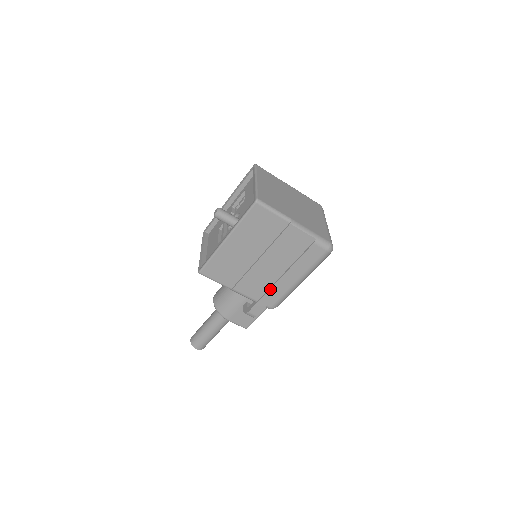
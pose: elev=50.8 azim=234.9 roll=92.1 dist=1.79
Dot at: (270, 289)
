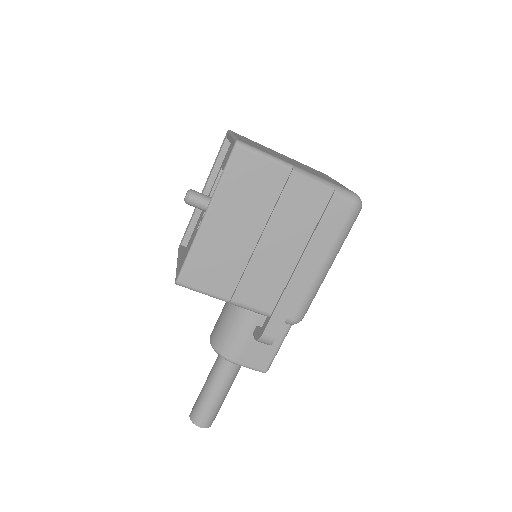
Dot at: (286, 288)
